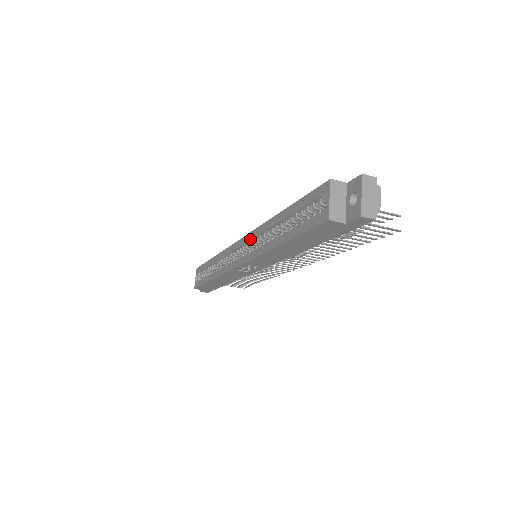
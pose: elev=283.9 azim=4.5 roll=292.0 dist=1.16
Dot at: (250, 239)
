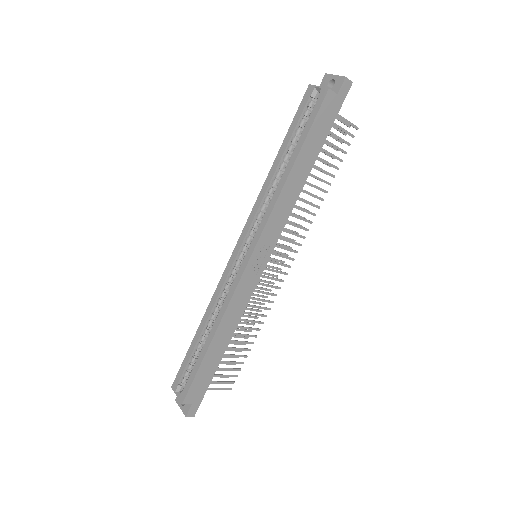
Dot at: (251, 222)
